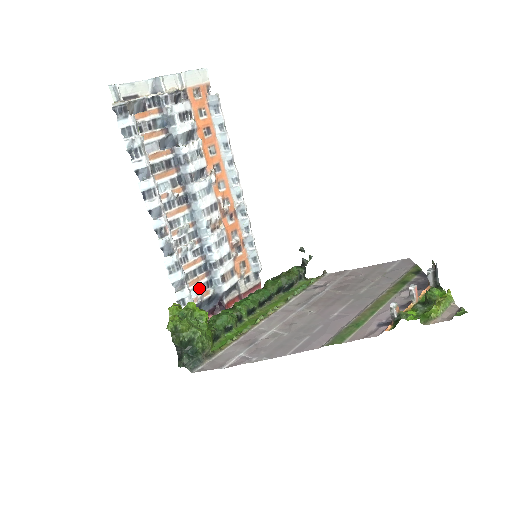
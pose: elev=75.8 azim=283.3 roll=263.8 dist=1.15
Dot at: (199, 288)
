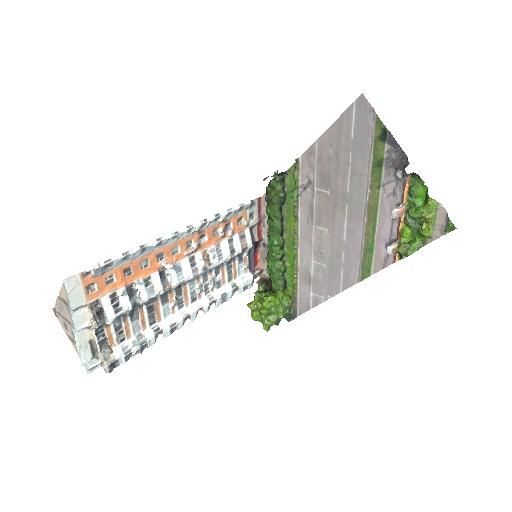
Dot at: (240, 267)
